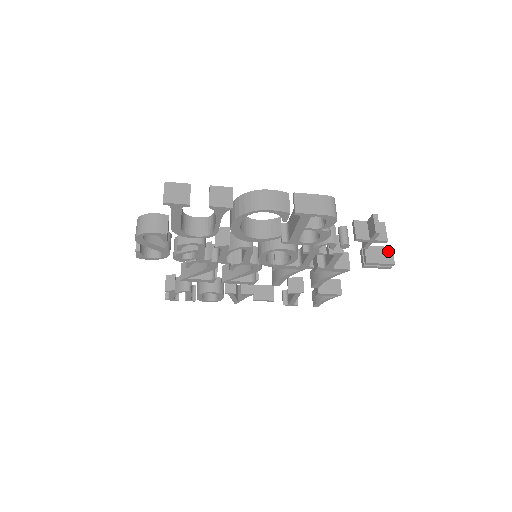
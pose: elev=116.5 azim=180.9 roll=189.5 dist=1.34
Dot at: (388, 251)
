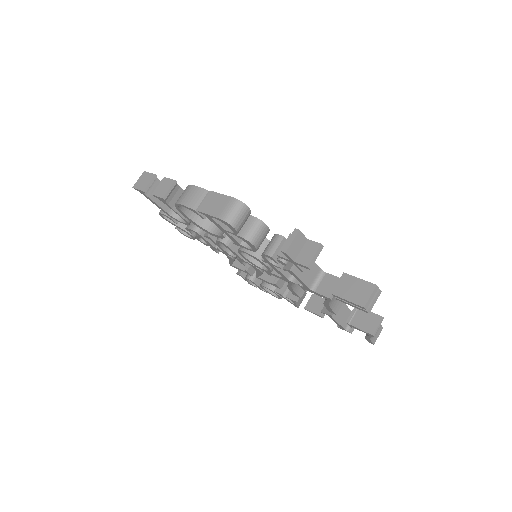
Dot at: (367, 288)
